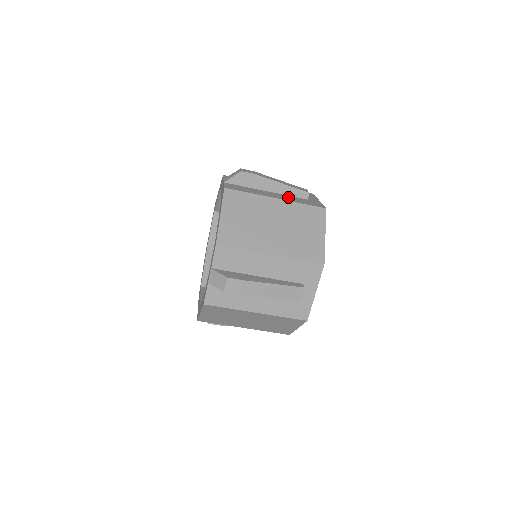
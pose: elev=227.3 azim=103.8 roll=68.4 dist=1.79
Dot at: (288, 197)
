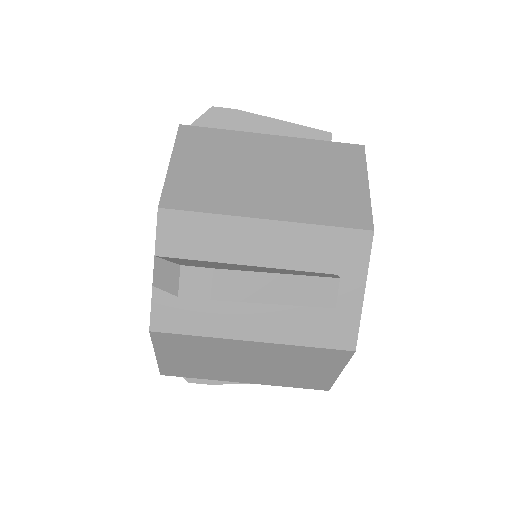
Dot at: occluded
